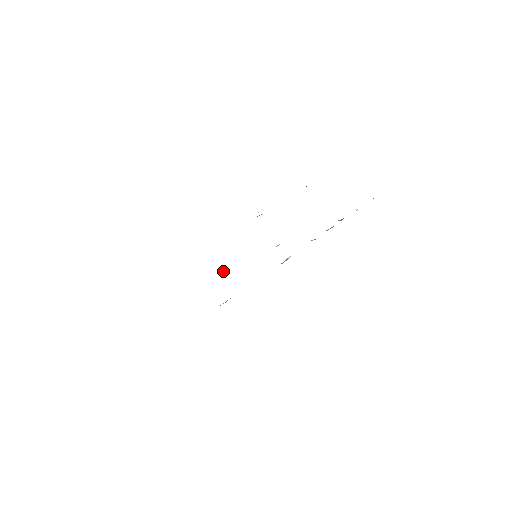
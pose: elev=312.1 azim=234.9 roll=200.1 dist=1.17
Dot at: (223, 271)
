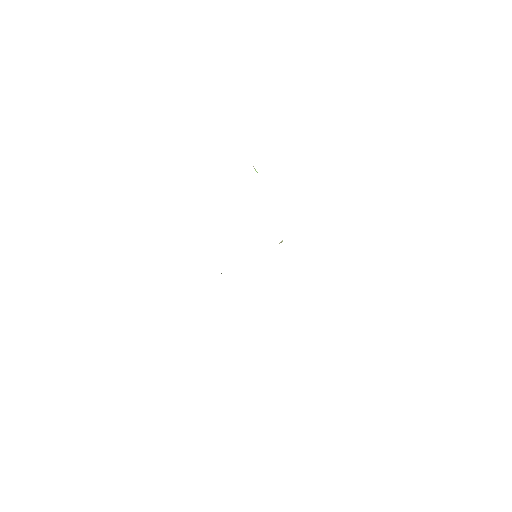
Dot at: occluded
